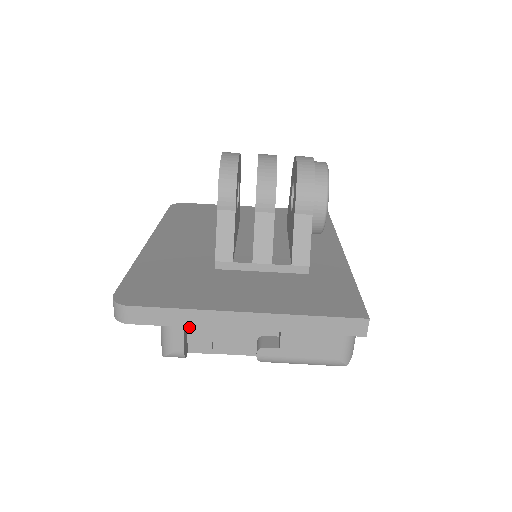
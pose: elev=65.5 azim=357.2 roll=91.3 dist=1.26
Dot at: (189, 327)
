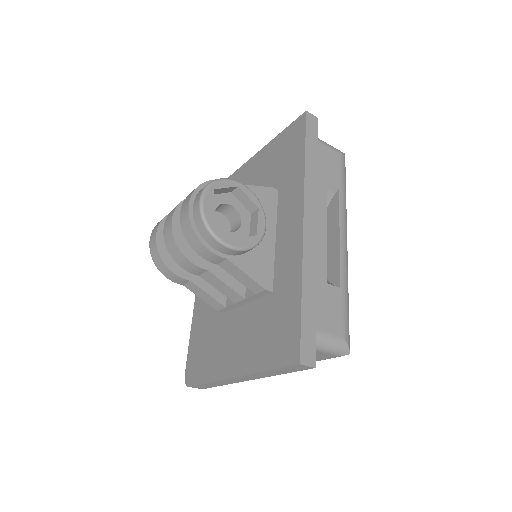
Dot at: occluded
